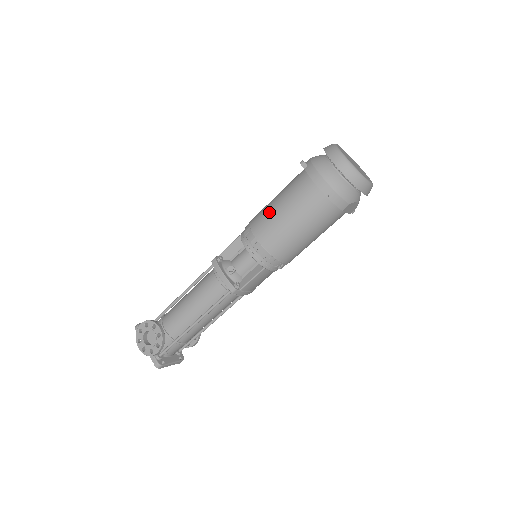
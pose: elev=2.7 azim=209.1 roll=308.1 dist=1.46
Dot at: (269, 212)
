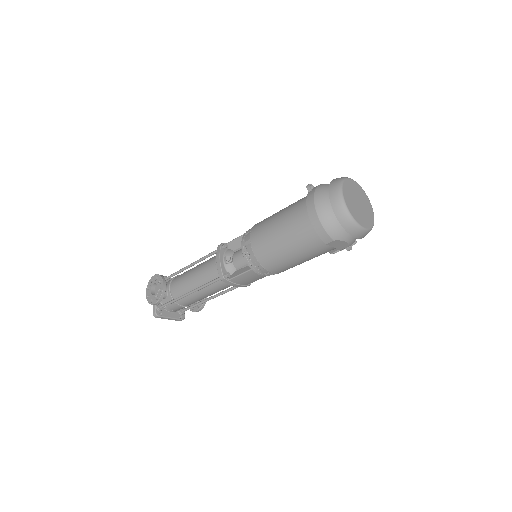
Dot at: (269, 221)
